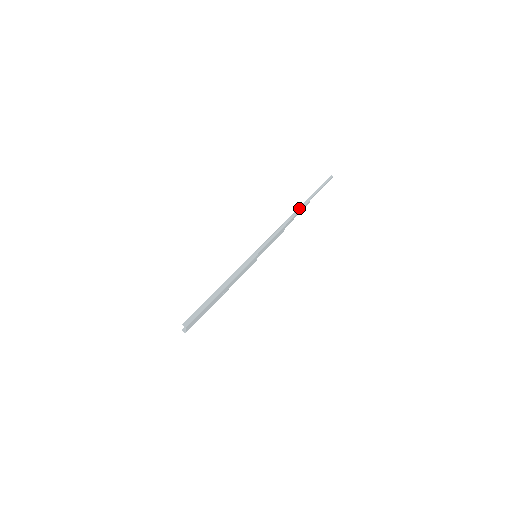
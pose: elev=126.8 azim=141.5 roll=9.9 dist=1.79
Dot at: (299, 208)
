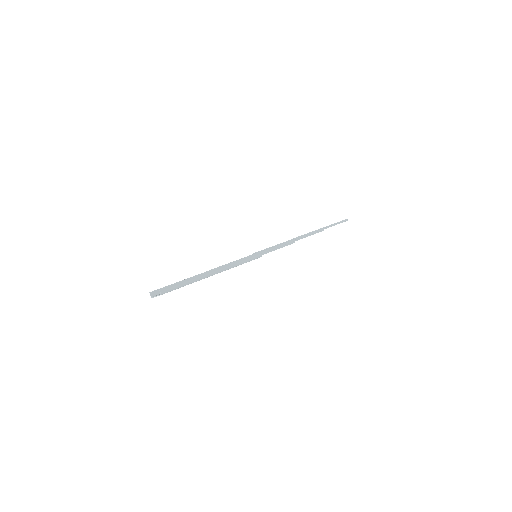
Dot at: (312, 232)
